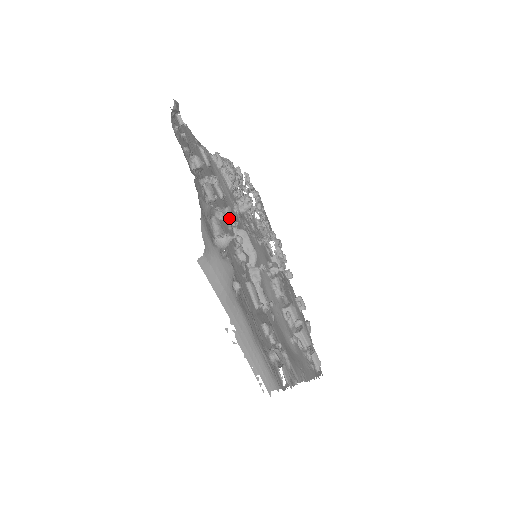
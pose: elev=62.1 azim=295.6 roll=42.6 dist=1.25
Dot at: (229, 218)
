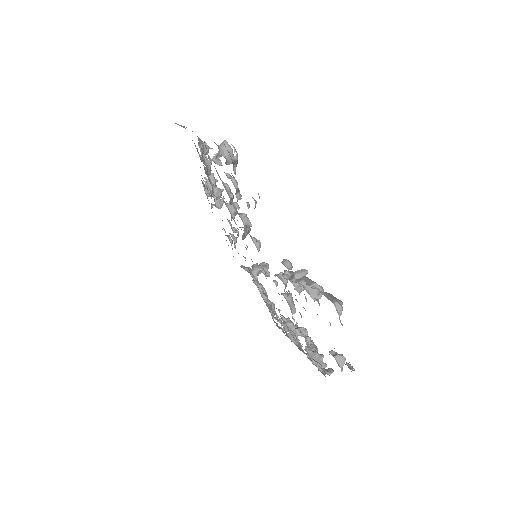
Dot at: occluded
